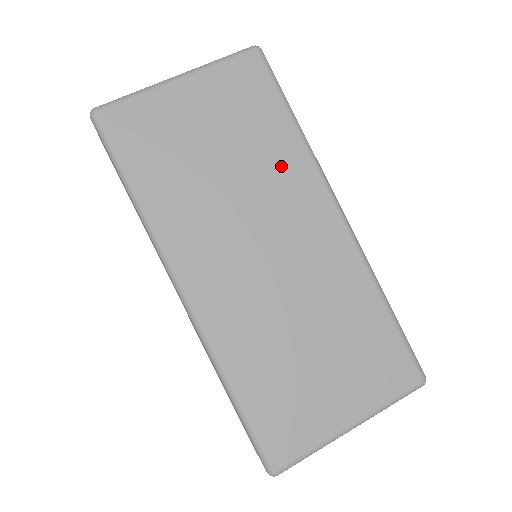
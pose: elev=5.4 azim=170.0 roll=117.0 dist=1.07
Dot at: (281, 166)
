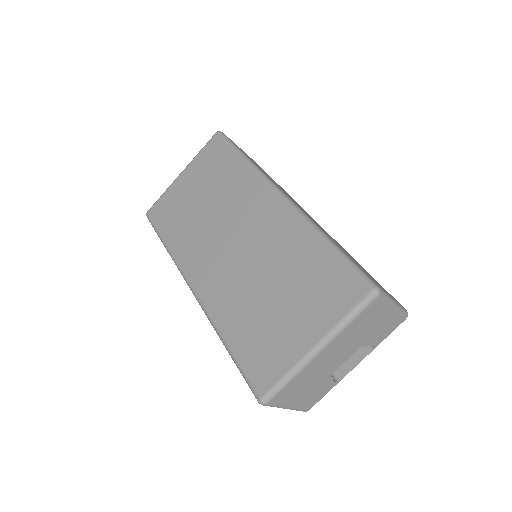
Dot at: (237, 187)
